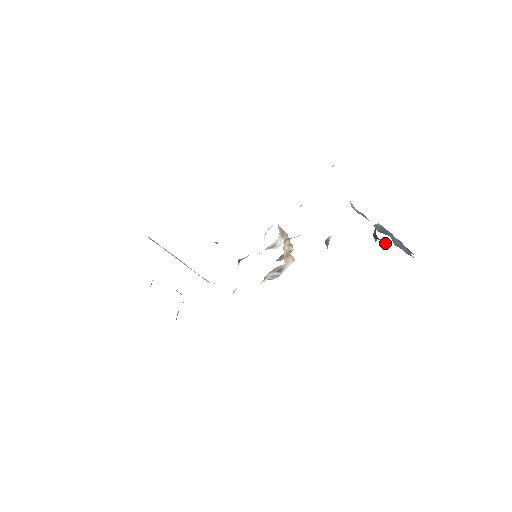
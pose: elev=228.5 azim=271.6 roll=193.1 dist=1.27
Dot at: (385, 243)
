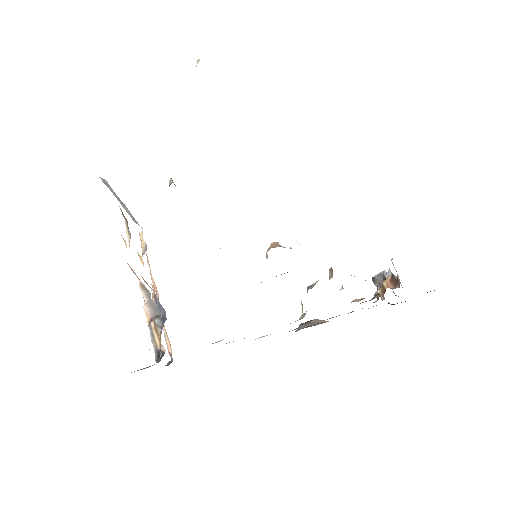
Dot at: (376, 284)
